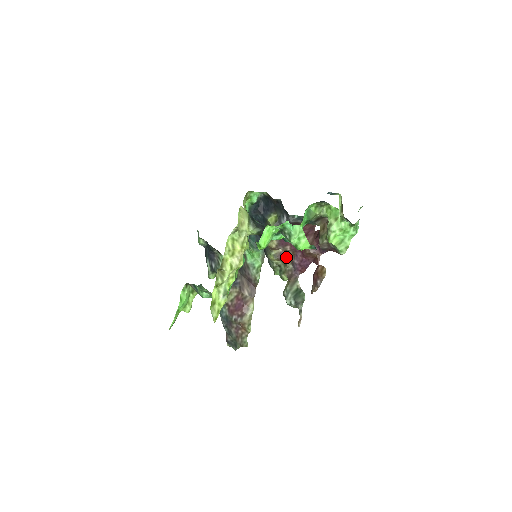
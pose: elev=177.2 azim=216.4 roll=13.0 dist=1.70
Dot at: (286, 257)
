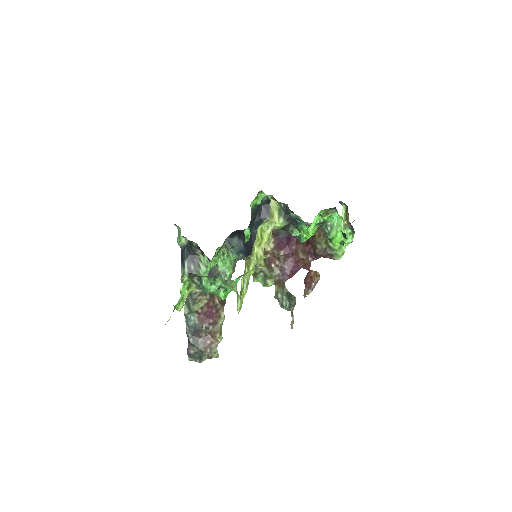
Dot at: (273, 263)
